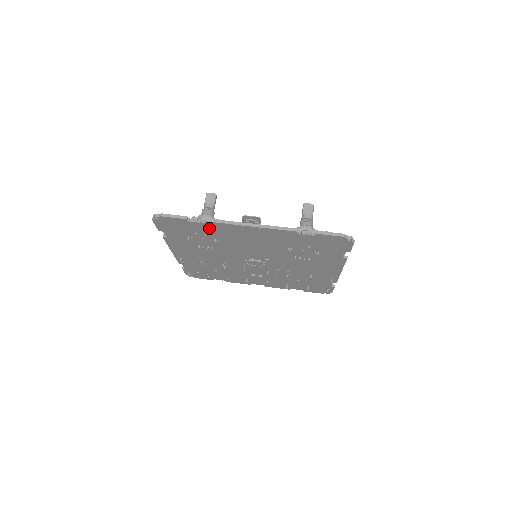
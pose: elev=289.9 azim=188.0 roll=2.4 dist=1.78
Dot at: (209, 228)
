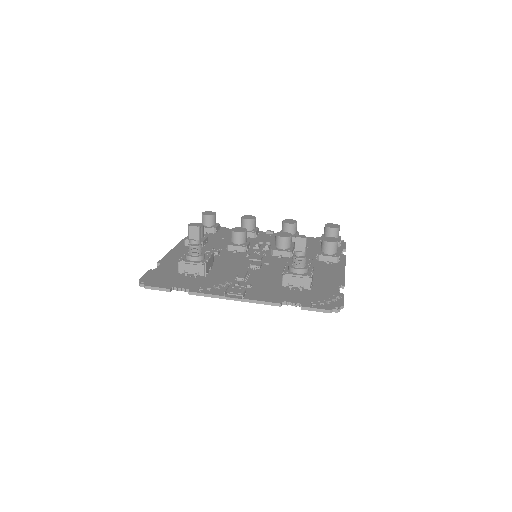
Dot at: occluded
